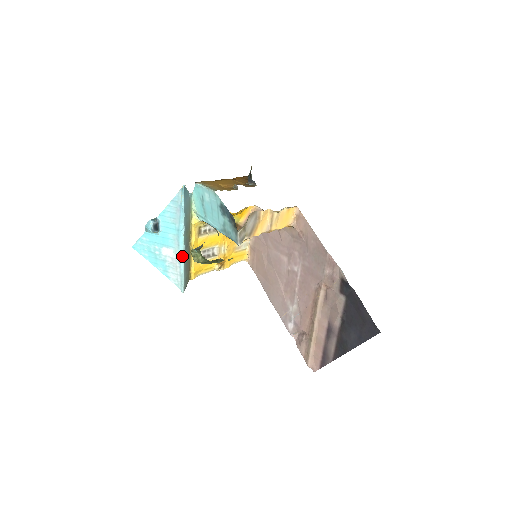
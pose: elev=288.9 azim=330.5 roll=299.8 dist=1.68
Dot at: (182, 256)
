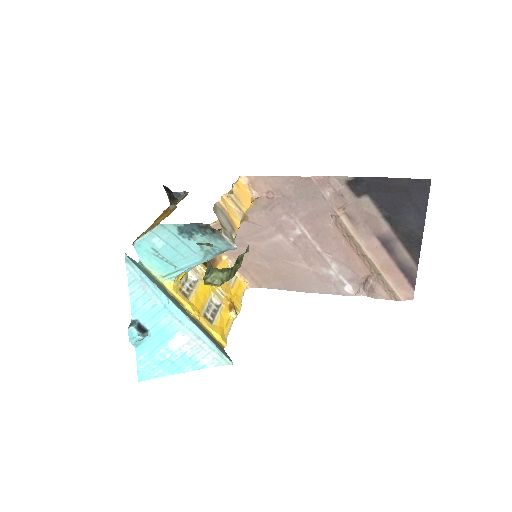
Dot at: (195, 328)
